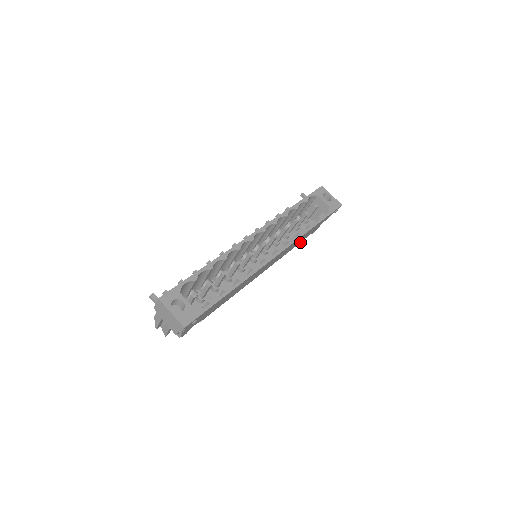
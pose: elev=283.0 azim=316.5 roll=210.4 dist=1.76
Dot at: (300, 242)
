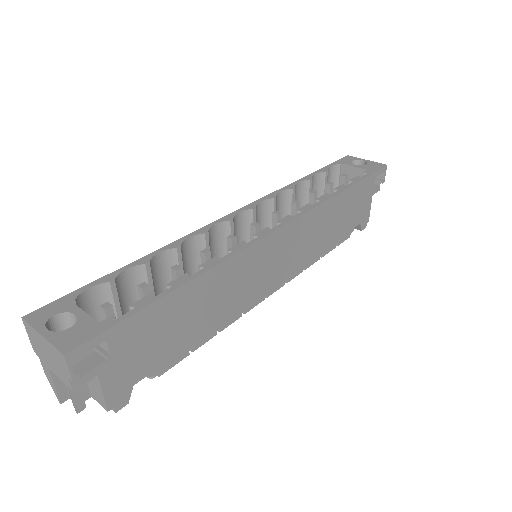
Dot at: (342, 241)
